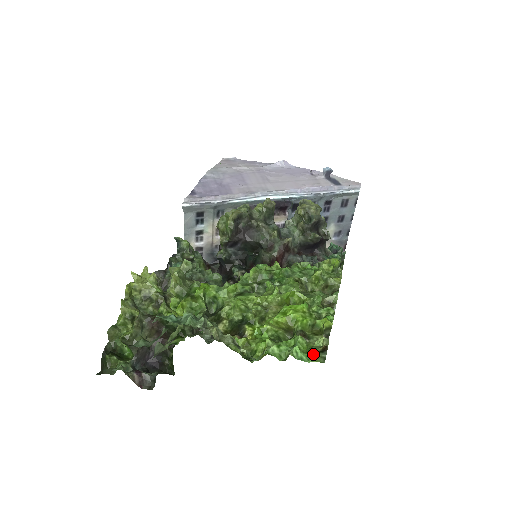
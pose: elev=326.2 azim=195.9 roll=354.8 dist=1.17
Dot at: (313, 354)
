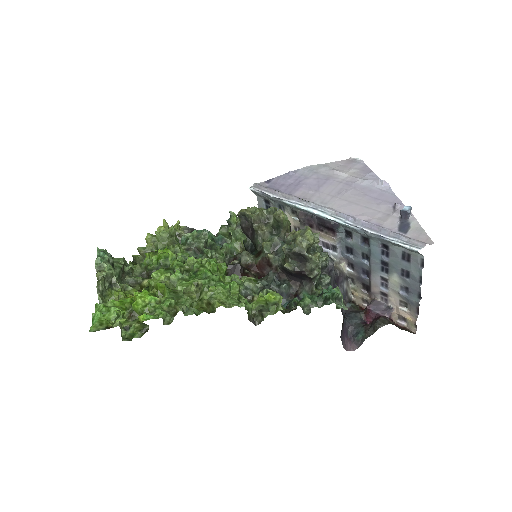
Dot at: (100, 324)
